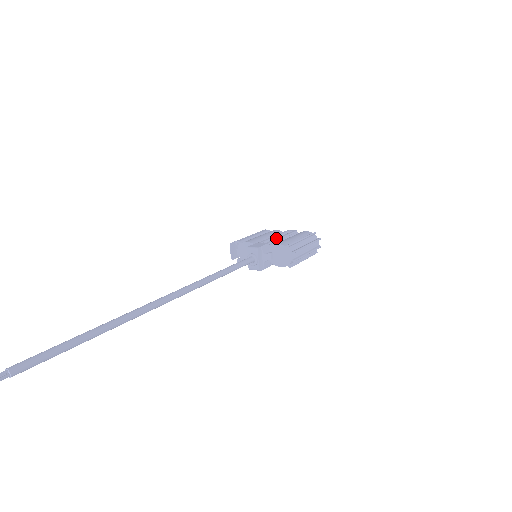
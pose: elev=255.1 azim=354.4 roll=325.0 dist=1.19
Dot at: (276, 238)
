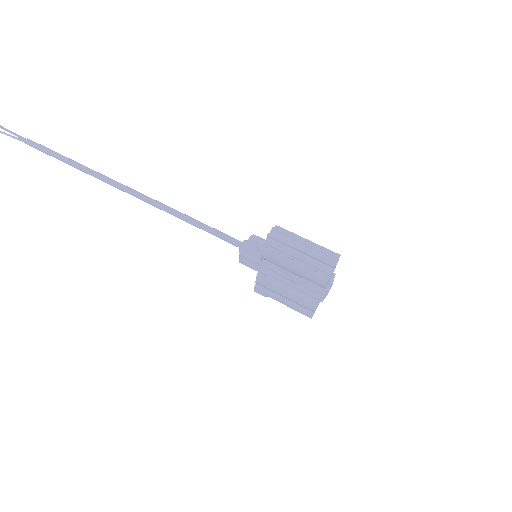
Dot at: occluded
